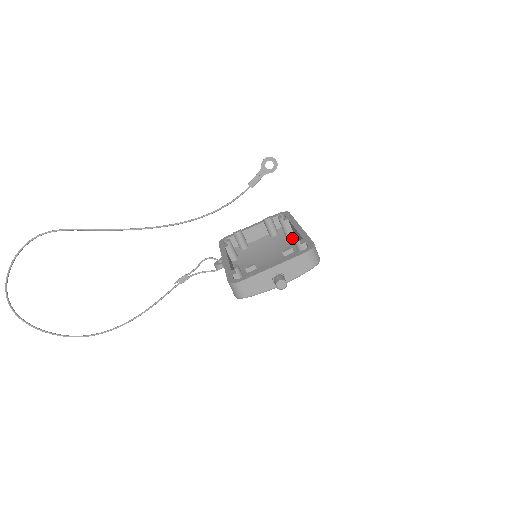
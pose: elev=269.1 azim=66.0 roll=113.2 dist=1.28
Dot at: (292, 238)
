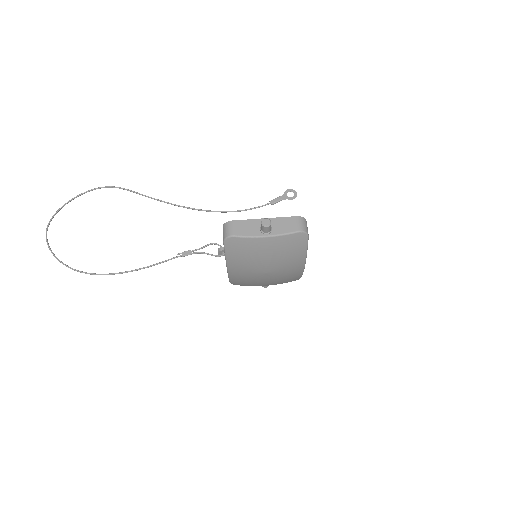
Dot at: occluded
